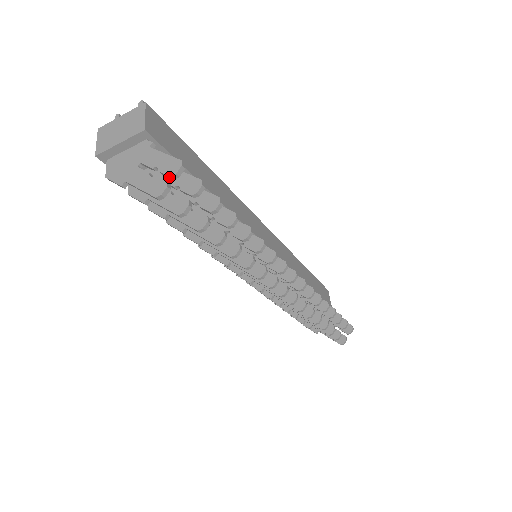
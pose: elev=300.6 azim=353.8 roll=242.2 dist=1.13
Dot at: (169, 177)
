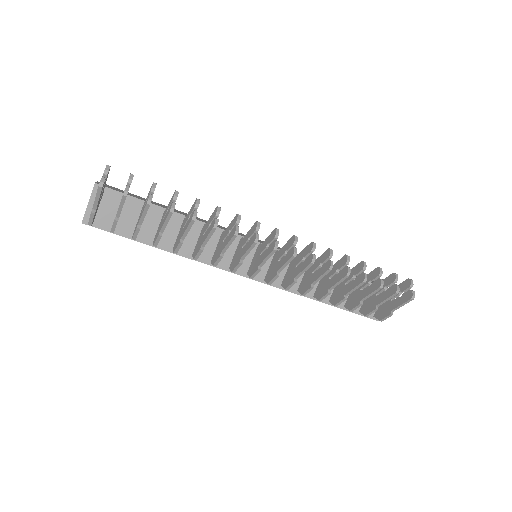
Dot at: (105, 177)
